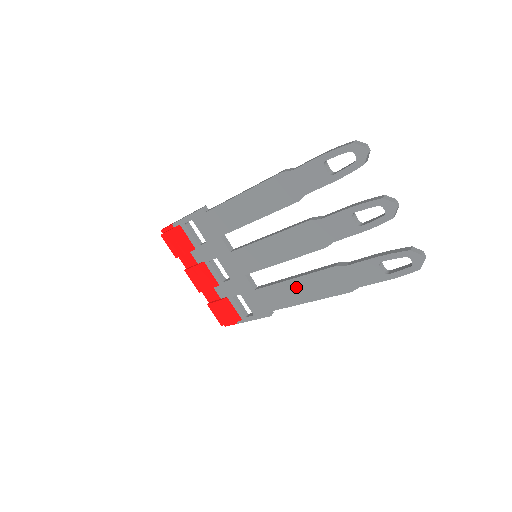
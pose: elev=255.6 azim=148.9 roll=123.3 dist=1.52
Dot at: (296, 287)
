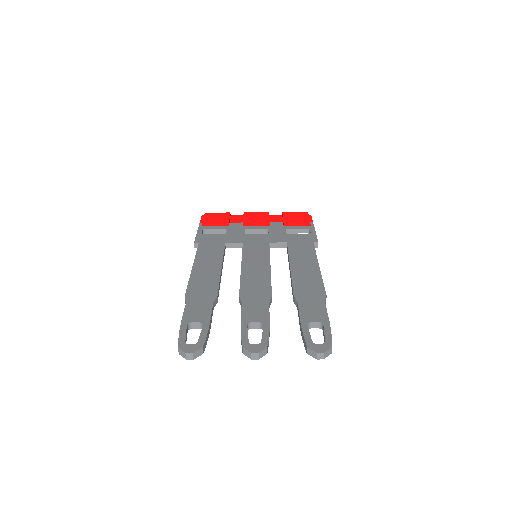
Dot at: occluded
